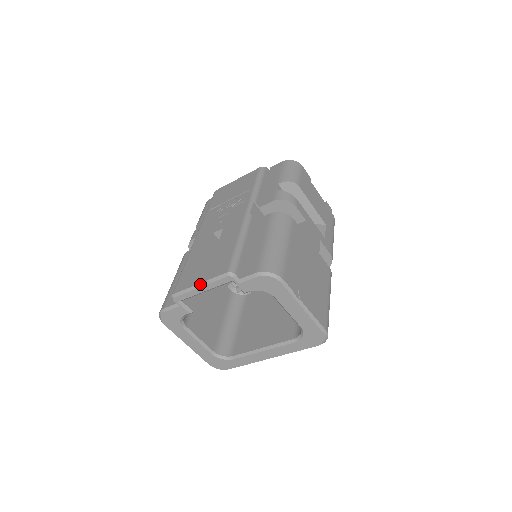
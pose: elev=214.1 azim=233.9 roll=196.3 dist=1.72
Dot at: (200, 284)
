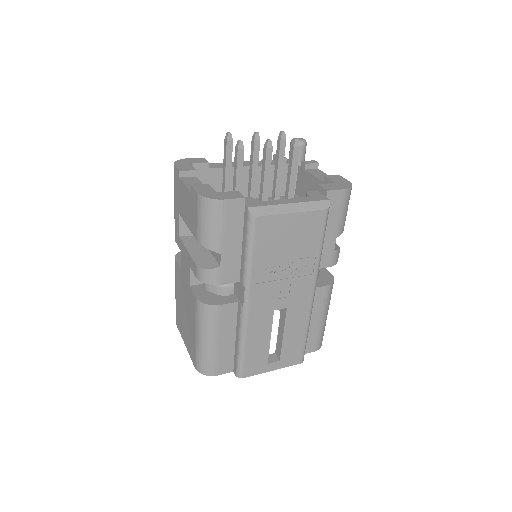
Dot at: occluded
